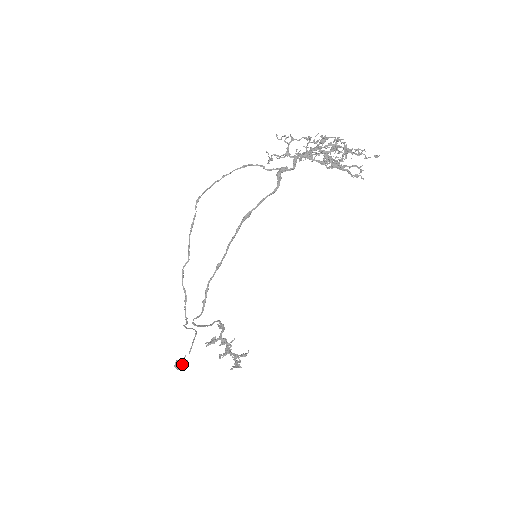
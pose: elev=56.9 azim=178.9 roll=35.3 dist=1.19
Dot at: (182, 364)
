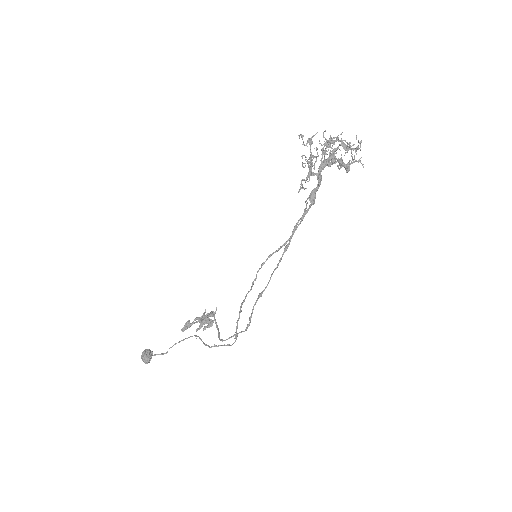
Dot at: (151, 356)
